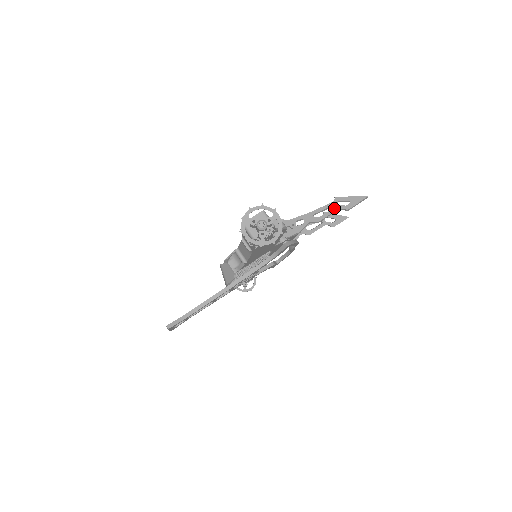
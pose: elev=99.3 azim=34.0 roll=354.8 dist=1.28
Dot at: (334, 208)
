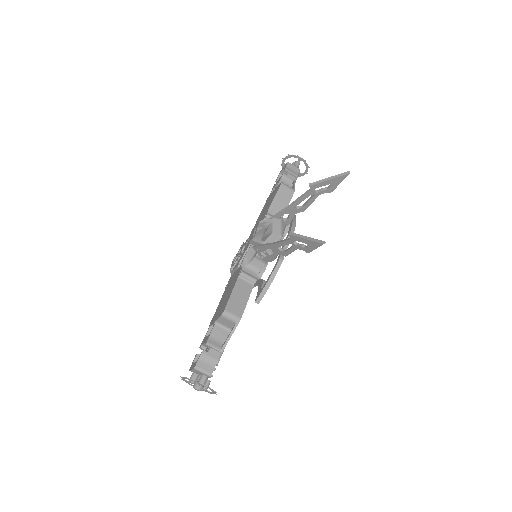
Dot at: (293, 247)
